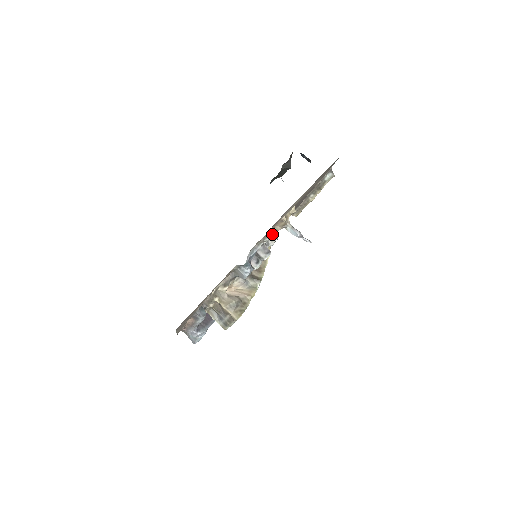
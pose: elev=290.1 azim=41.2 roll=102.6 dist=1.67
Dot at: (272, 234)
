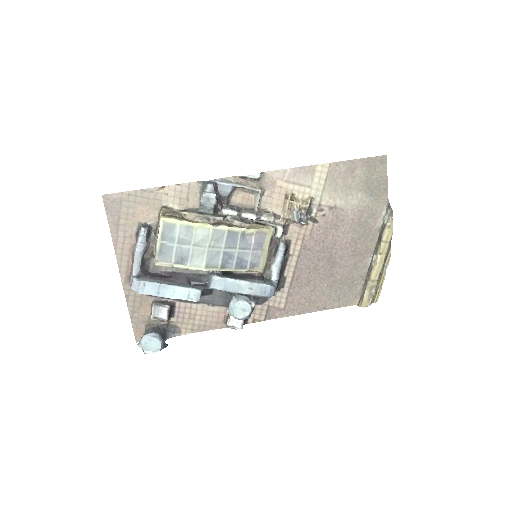
Dot at: (274, 215)
